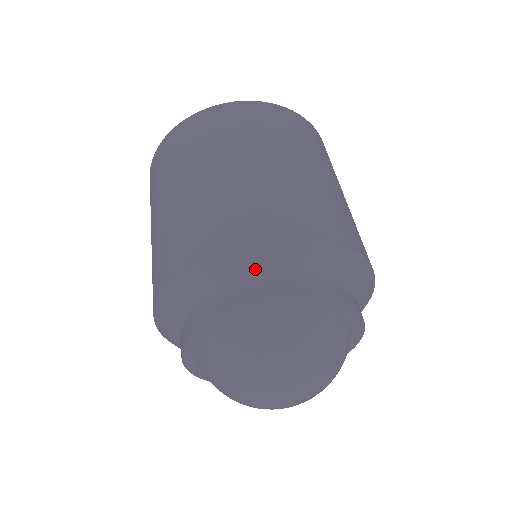
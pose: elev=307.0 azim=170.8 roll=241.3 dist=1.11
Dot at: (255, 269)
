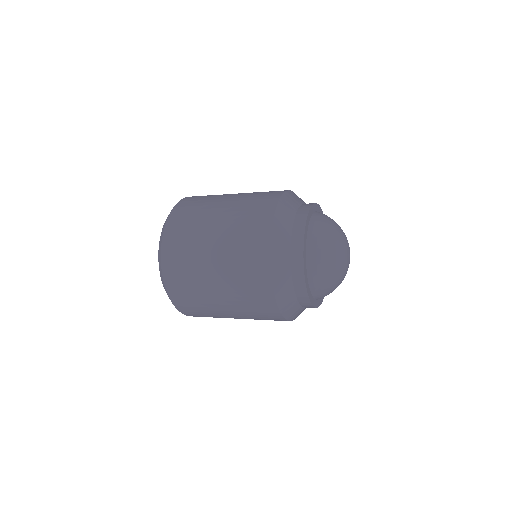
Dot at: (286, 227)
